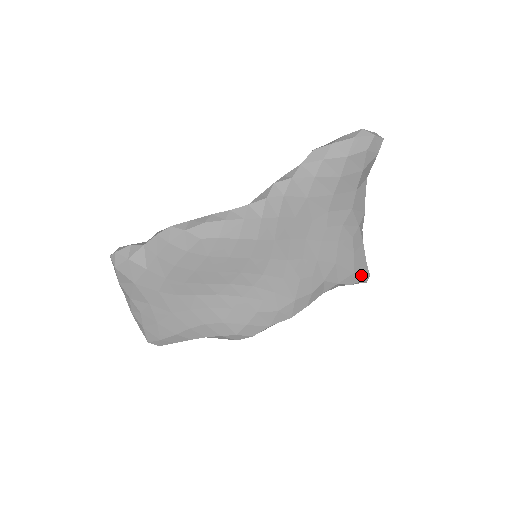
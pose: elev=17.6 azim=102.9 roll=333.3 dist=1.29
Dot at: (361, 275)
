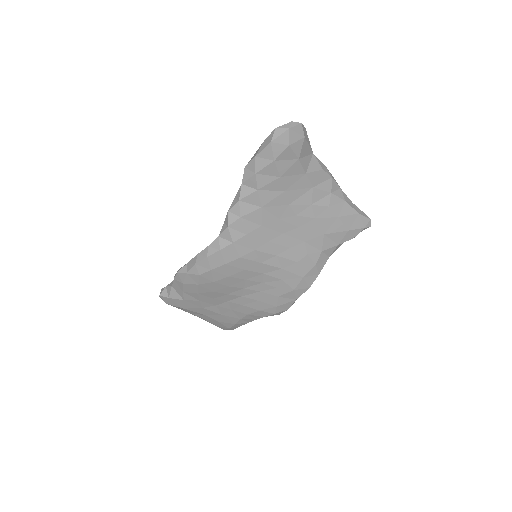
Dot at: (359, 226)
